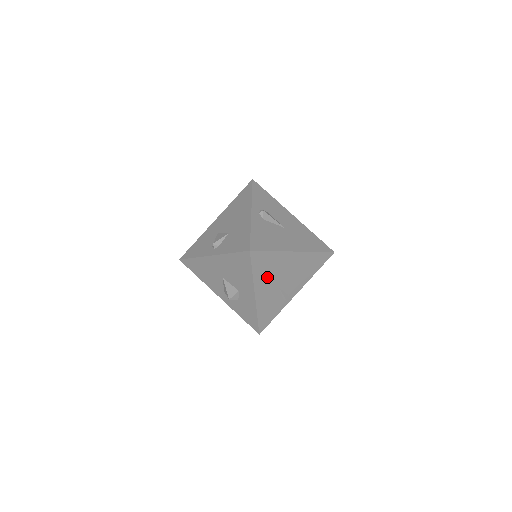
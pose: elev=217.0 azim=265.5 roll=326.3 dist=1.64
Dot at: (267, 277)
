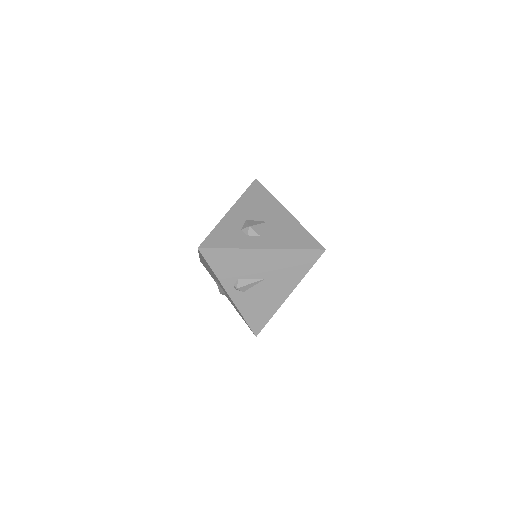
Dot at: occluded
